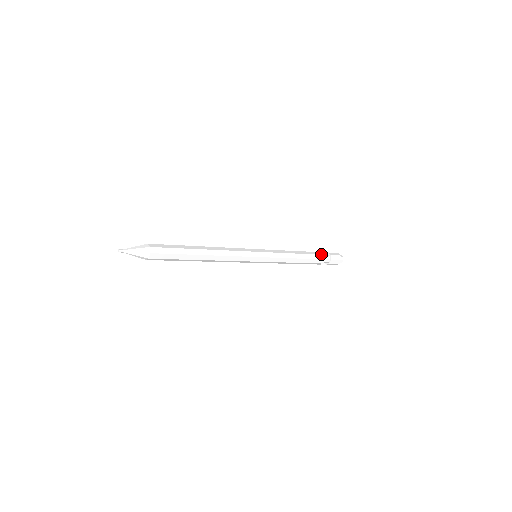
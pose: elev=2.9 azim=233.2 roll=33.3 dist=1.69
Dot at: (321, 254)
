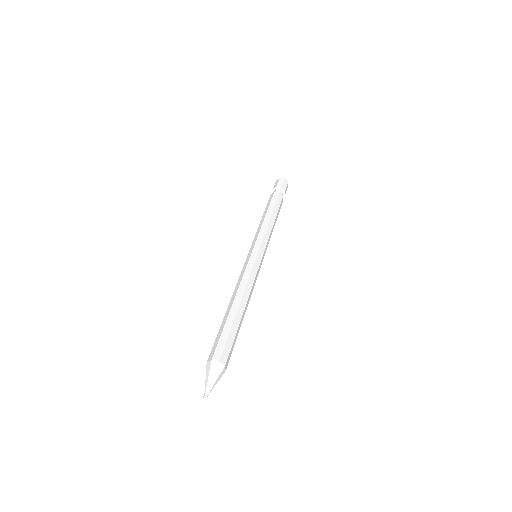
Dot at: occluded
